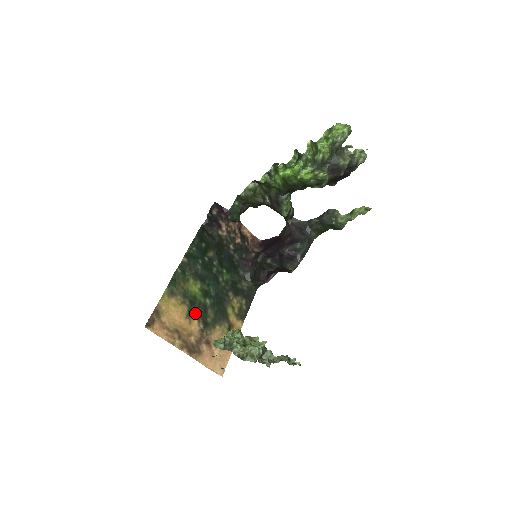
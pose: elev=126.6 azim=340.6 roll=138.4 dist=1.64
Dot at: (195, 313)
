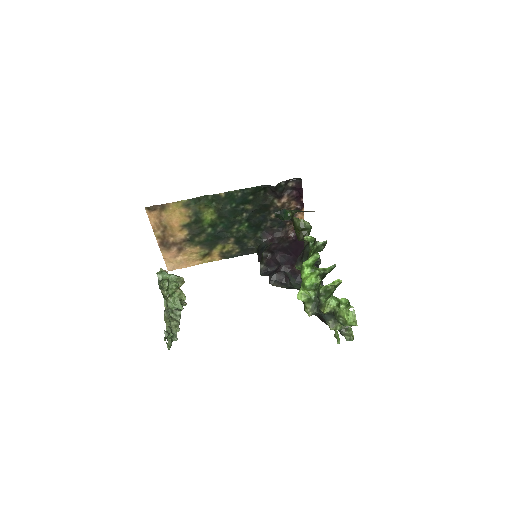
Dot at: (191, 228)
